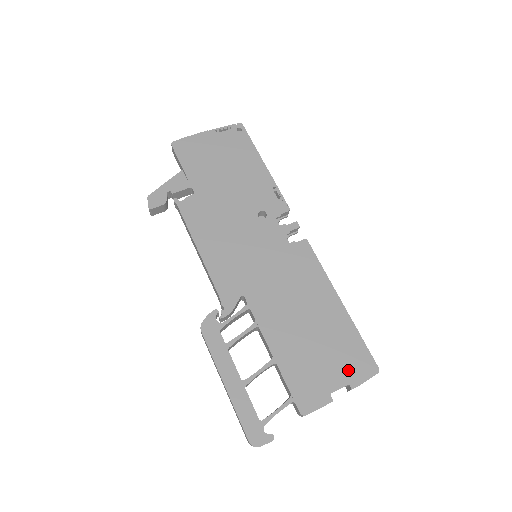
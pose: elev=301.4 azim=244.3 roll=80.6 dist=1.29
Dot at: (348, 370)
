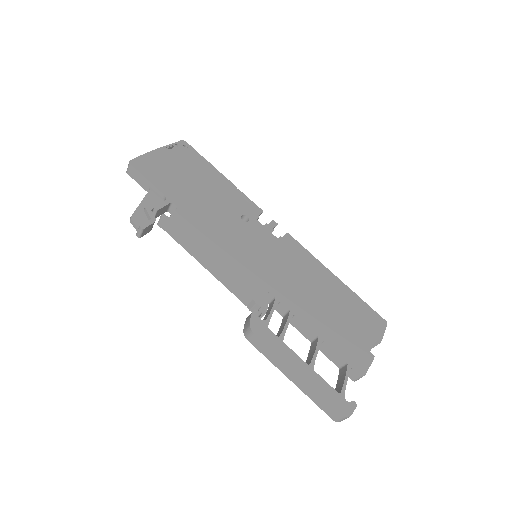
Dot at: (370, 329)
